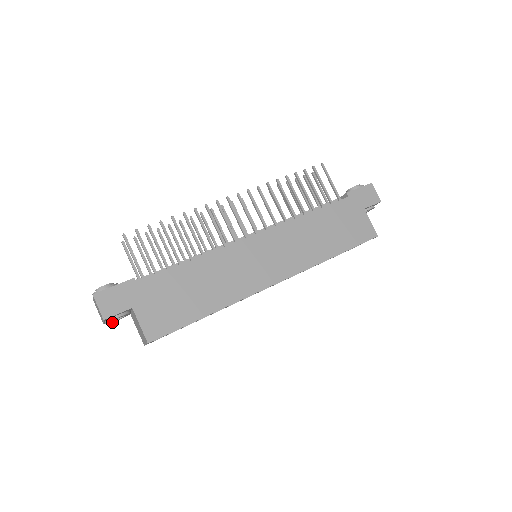
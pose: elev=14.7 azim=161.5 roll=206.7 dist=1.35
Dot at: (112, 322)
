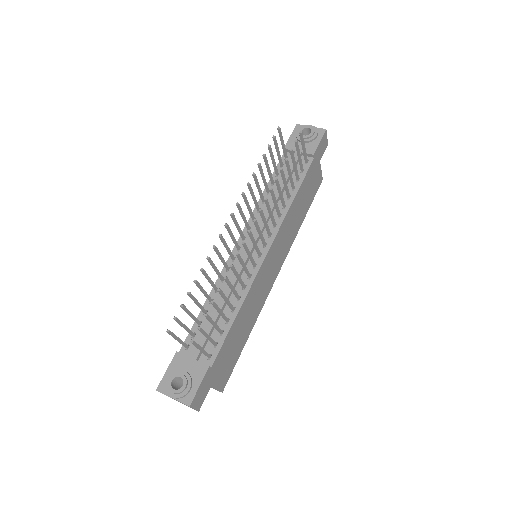
Dot at: occluded
